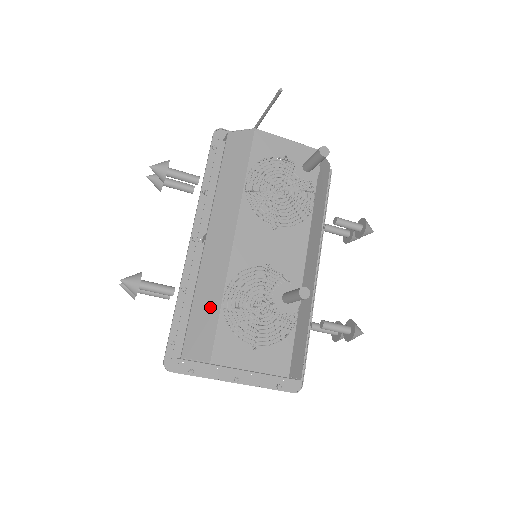
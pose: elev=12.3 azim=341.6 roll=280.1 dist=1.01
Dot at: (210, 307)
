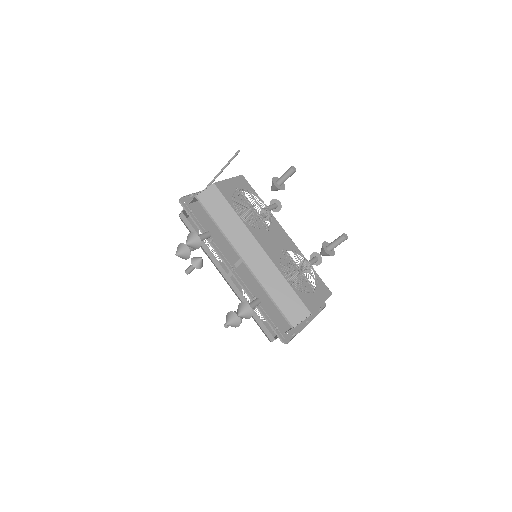
Dot at: (284, 291)
